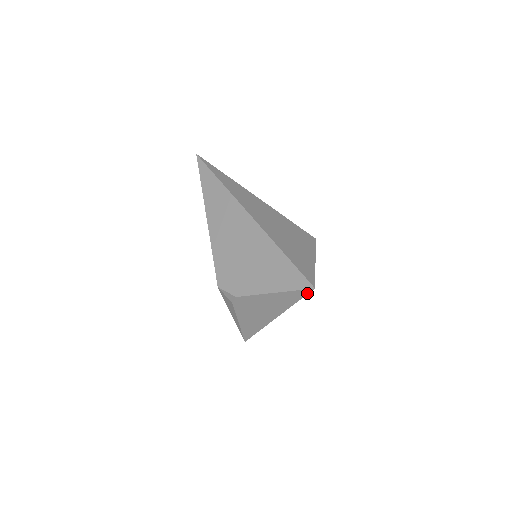
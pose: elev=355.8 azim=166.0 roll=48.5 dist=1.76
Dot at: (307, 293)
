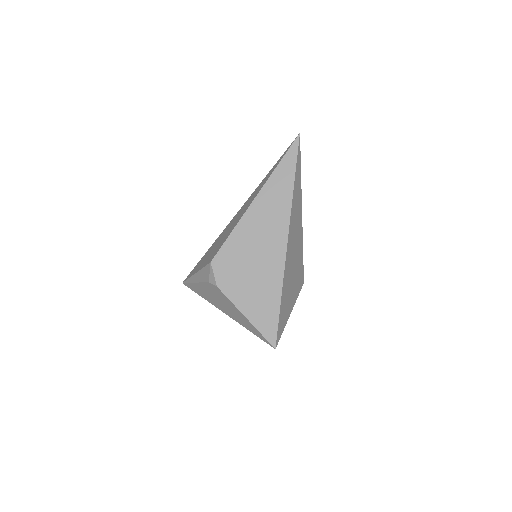
Dot at: (267, 342)
